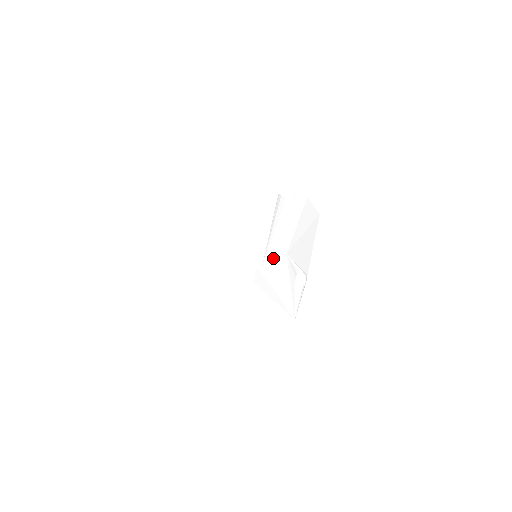
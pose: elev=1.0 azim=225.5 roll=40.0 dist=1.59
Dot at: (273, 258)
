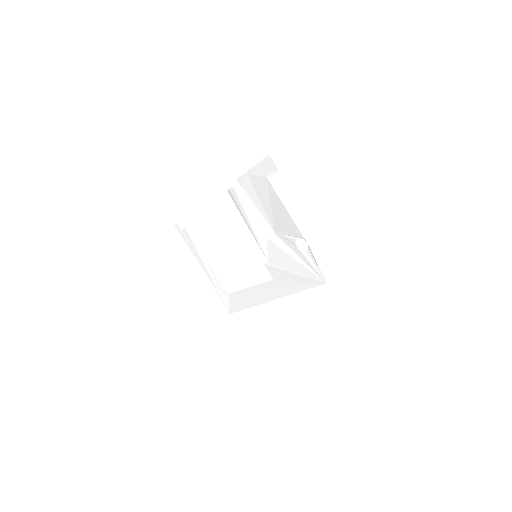
Dot at: (268, 246)
